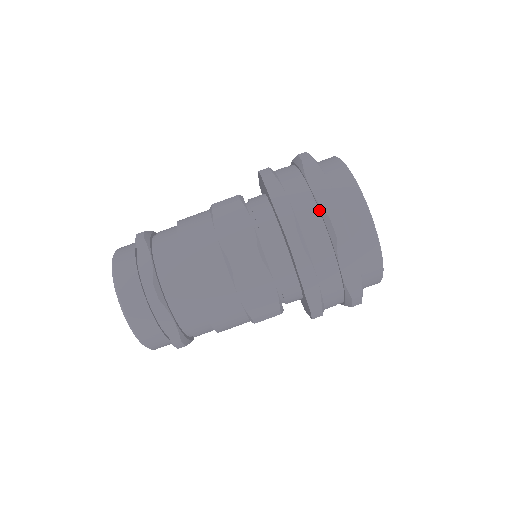
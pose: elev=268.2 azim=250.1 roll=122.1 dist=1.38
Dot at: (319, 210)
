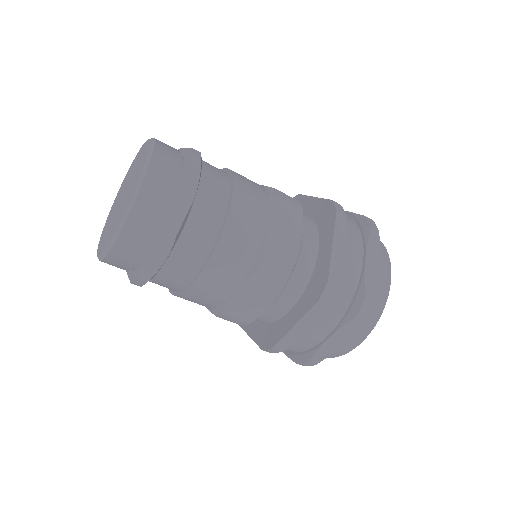
Dot at: (359, 282)
